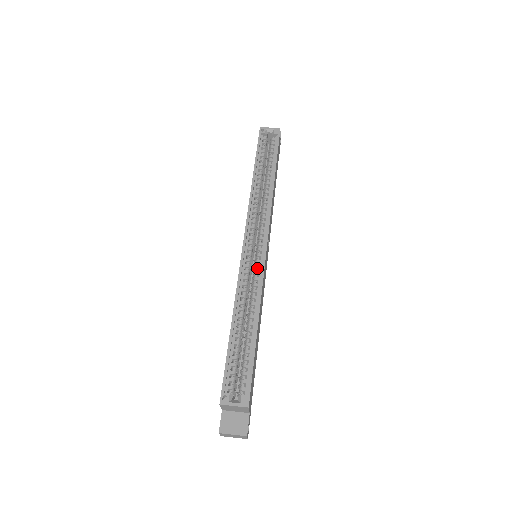
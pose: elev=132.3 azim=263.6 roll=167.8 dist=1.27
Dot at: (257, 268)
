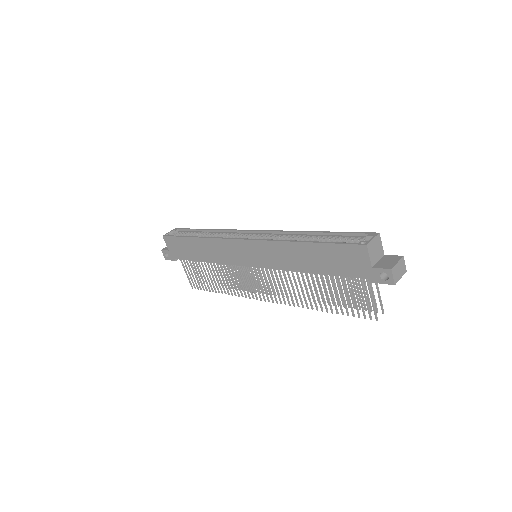
Dot at: (269, 237)
